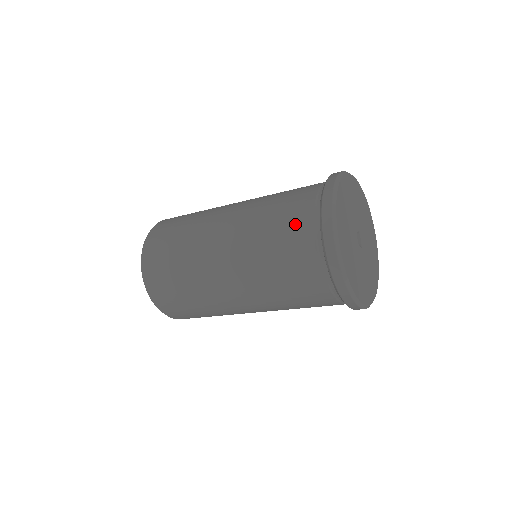
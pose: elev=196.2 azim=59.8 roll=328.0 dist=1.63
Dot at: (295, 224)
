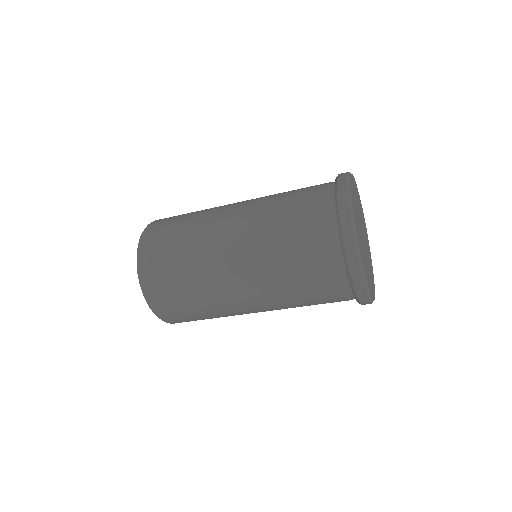
Dot at: (310, 190)
